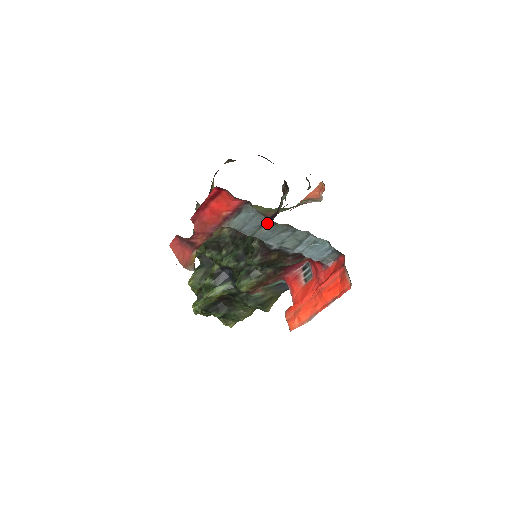
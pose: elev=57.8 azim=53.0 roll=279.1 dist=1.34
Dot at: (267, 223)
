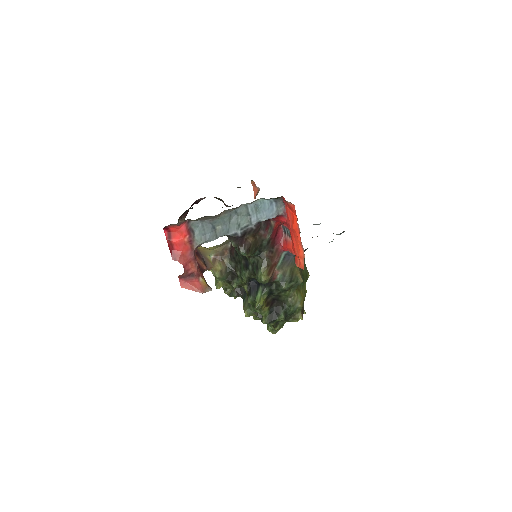
Dot at: (213, 222)
